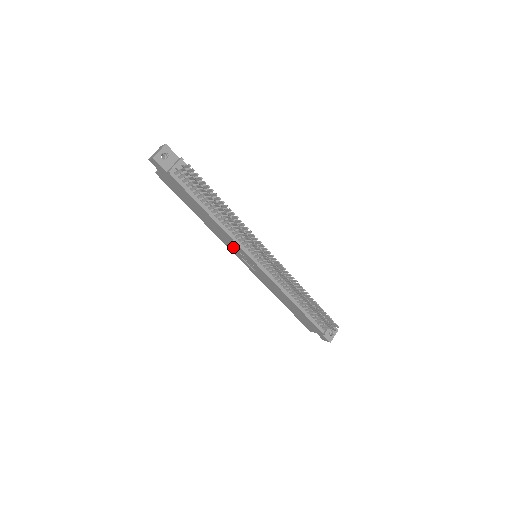
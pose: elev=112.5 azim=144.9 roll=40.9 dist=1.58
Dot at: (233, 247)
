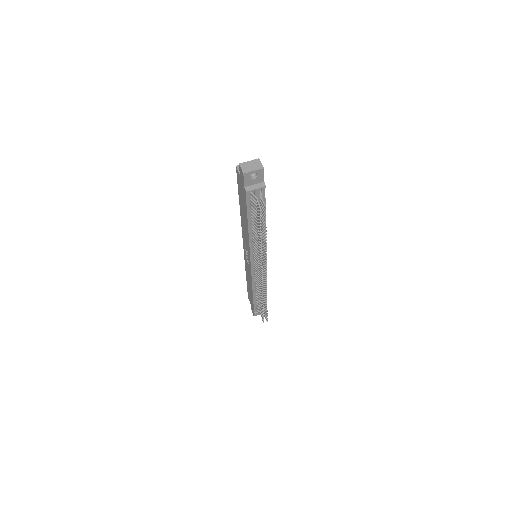
Dot at: occluded
